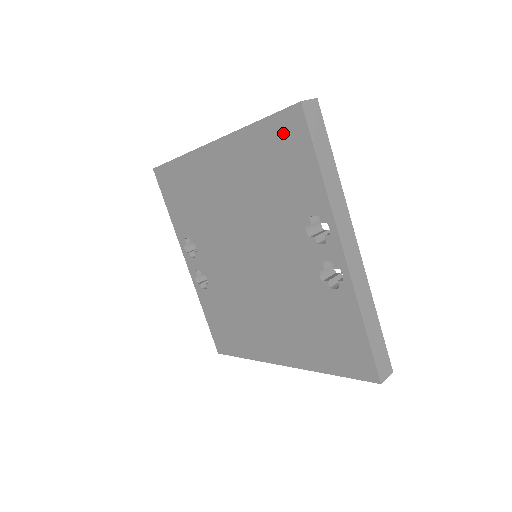
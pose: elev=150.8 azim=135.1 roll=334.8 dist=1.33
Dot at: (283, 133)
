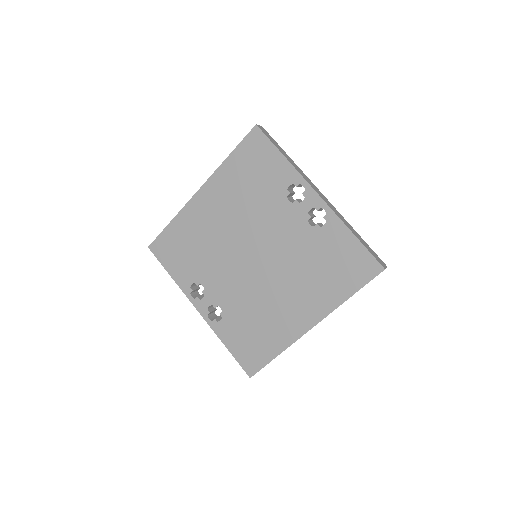
Dot at: (251, 149)
